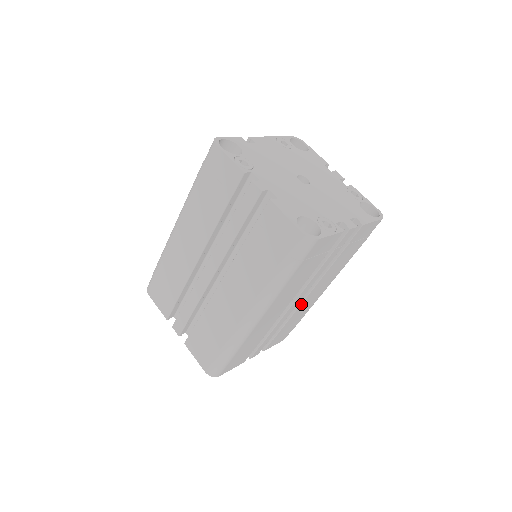
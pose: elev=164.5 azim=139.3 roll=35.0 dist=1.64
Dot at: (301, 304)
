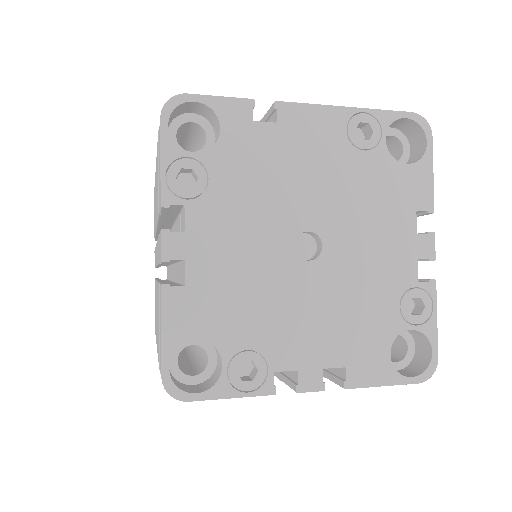
Dot at: occluded
